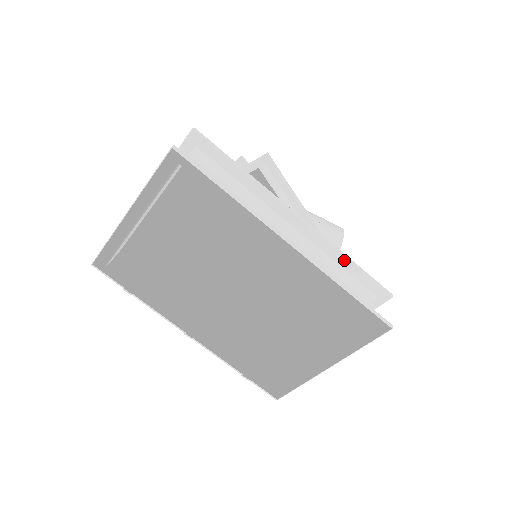
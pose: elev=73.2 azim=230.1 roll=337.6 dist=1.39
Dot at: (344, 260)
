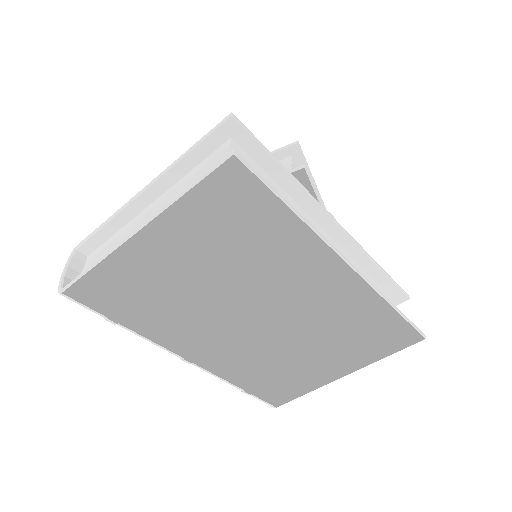
Dot at: (374, 267)
